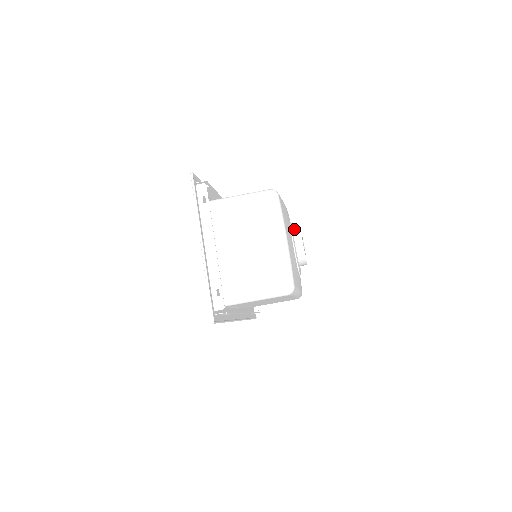
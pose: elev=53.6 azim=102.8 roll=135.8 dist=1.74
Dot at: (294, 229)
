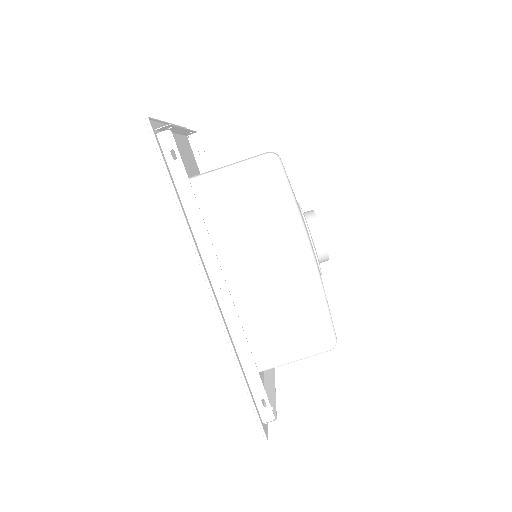
Dot at: occluded
